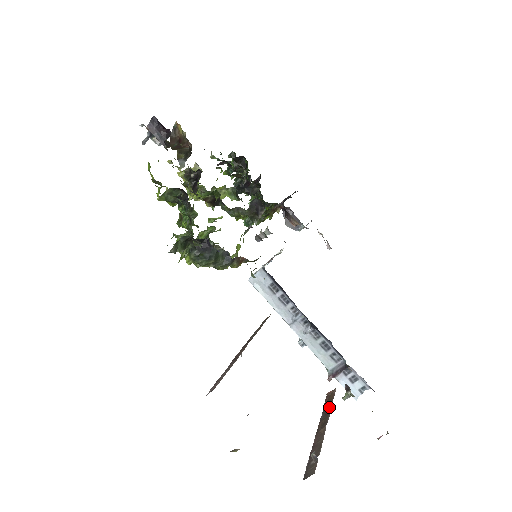
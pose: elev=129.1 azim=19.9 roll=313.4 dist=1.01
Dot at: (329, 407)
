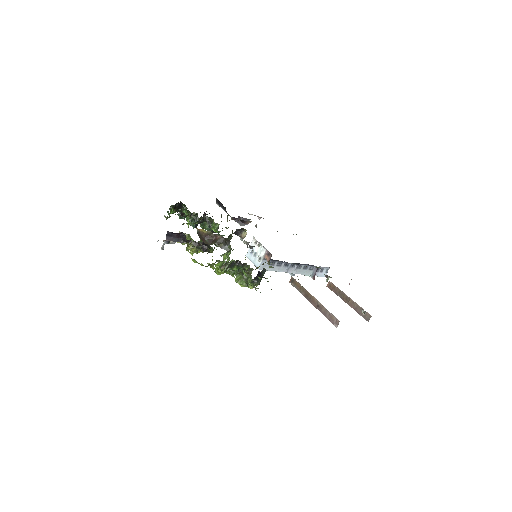
Dot at: (339, 291)
